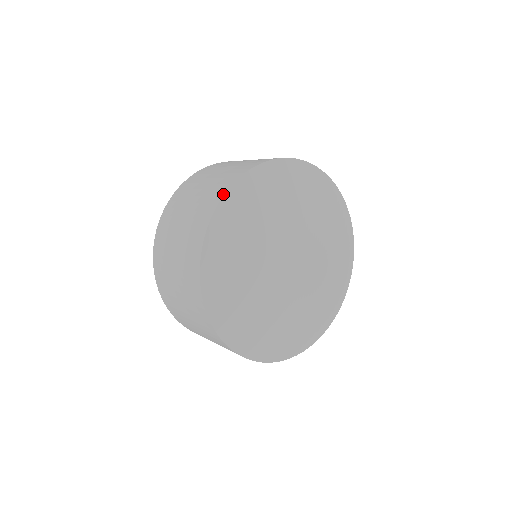
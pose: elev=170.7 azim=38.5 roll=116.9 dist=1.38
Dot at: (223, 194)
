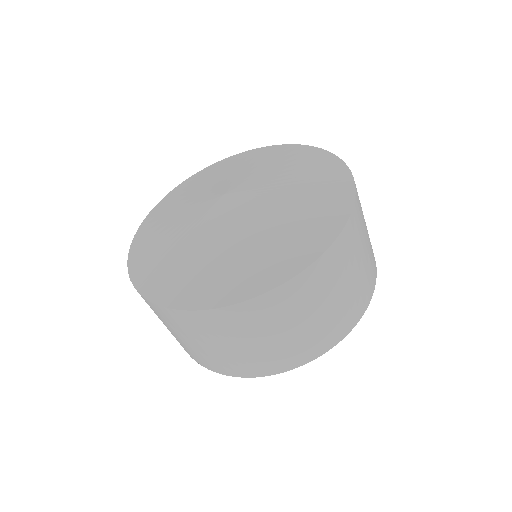
Dot at: (143, 223)
